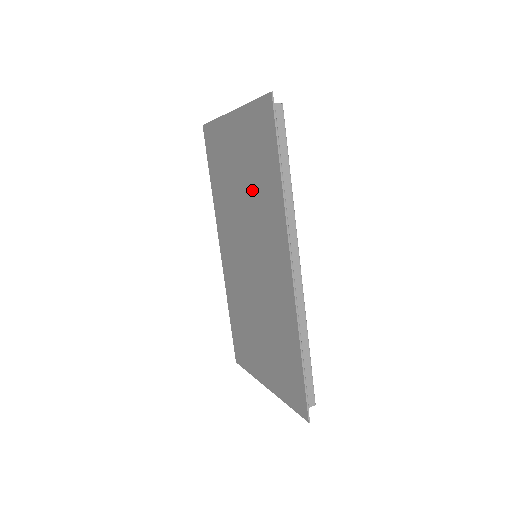
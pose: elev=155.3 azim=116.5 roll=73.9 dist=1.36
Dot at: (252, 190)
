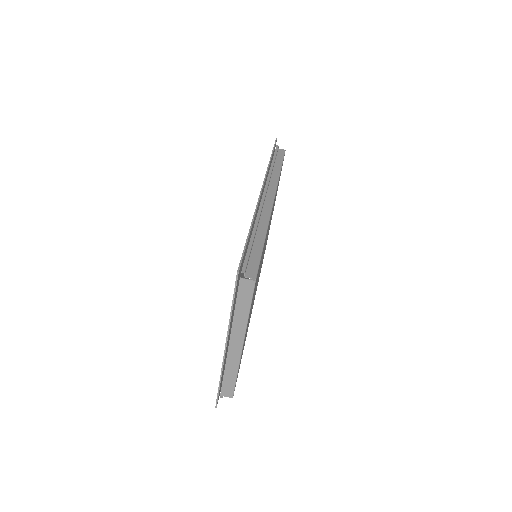
Dot at: occluded
